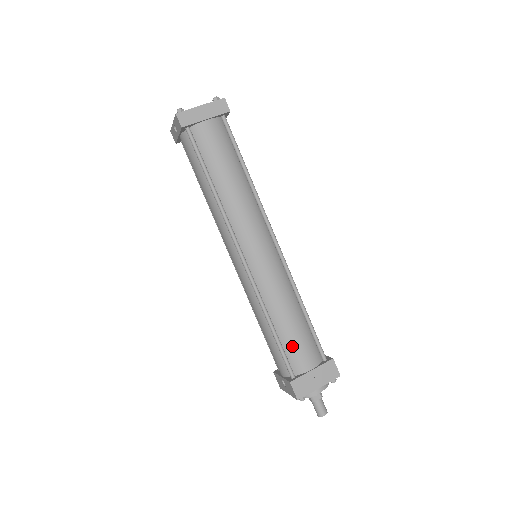
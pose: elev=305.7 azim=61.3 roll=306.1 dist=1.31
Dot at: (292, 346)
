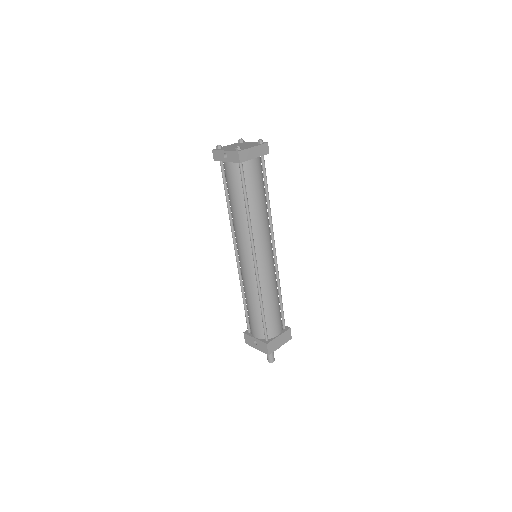
Dot at: (271, 320)
